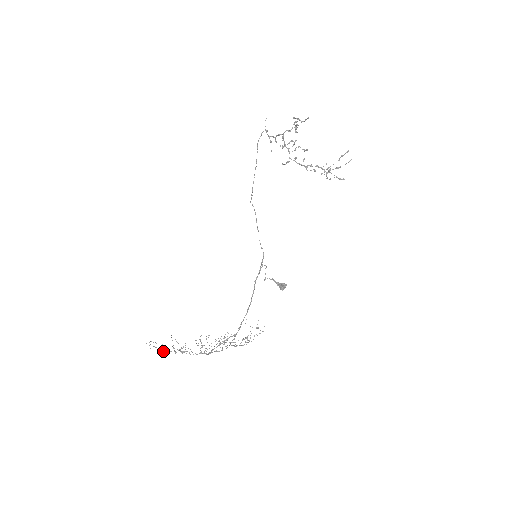
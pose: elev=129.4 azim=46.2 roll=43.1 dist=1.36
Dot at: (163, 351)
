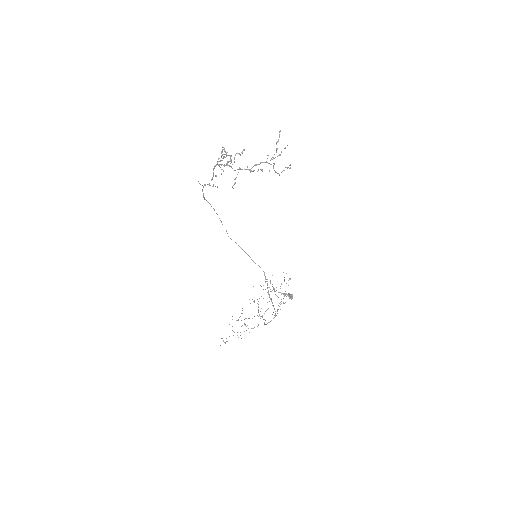
Dot at: occluded
